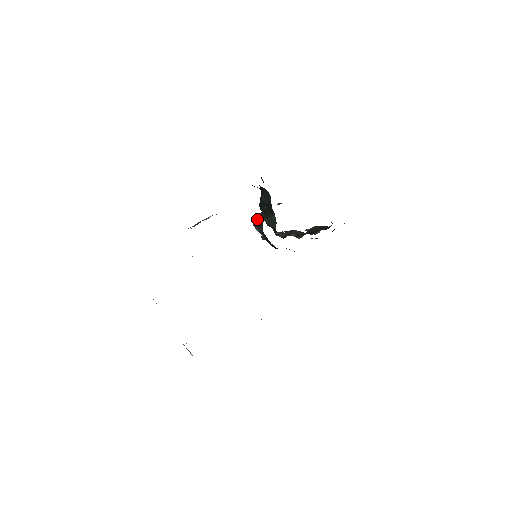
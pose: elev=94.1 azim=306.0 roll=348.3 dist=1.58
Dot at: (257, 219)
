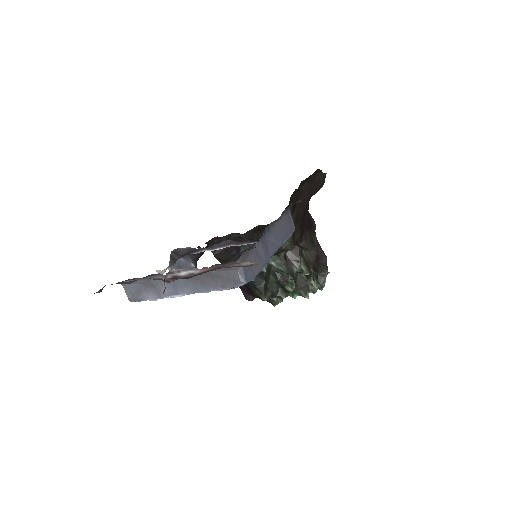
Dot at: (236, 254)
